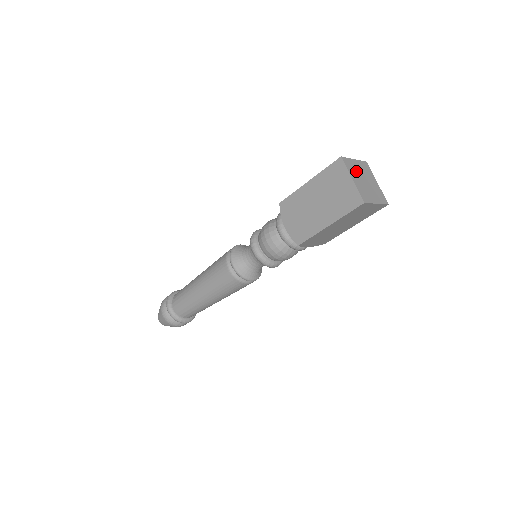
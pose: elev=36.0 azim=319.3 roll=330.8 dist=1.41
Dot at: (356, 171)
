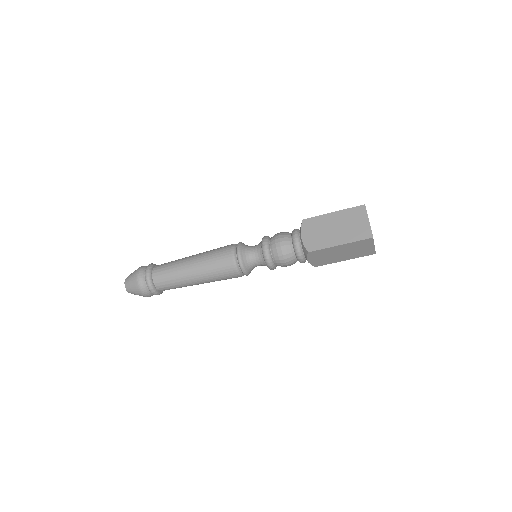
Dot at: occluded
